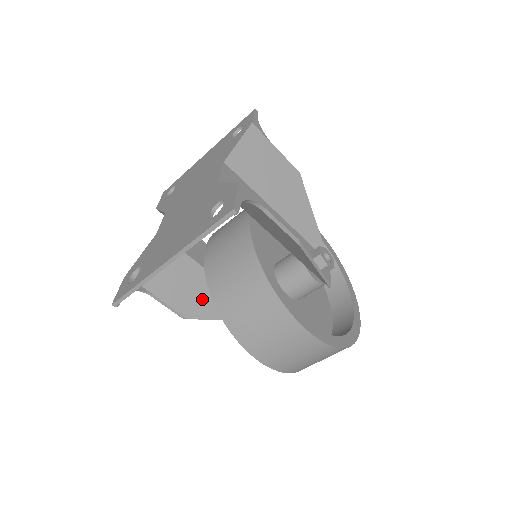
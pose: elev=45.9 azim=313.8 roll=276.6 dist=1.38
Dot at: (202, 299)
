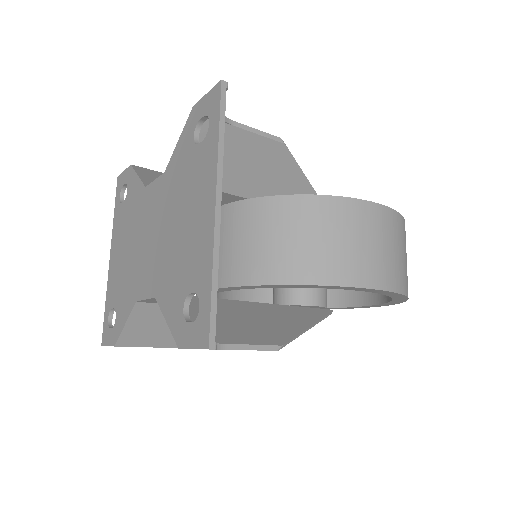
Dot at: (267, 323)
